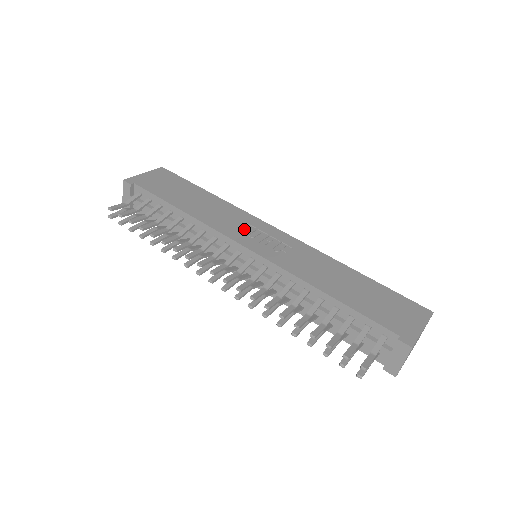
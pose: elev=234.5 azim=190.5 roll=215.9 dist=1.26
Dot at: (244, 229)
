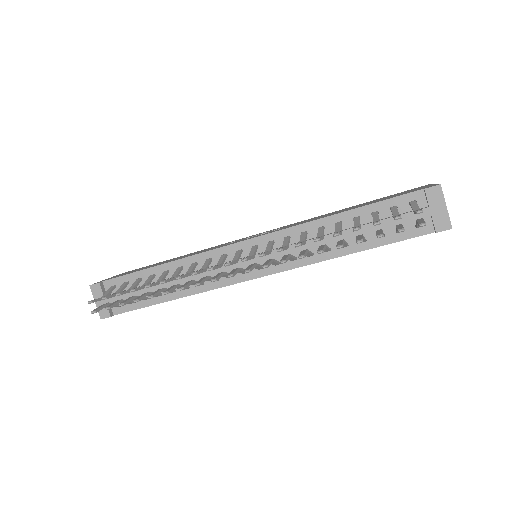
Dot at: occluded
